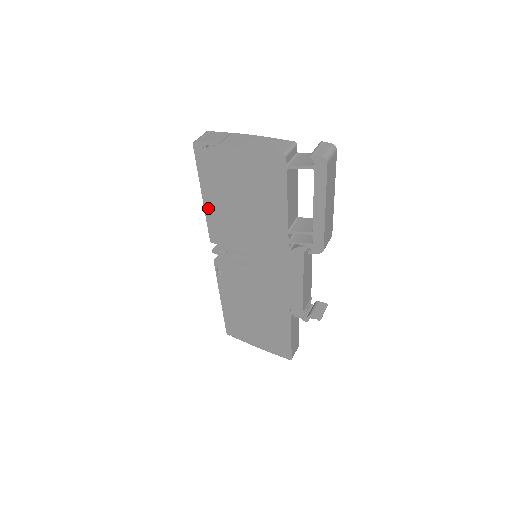
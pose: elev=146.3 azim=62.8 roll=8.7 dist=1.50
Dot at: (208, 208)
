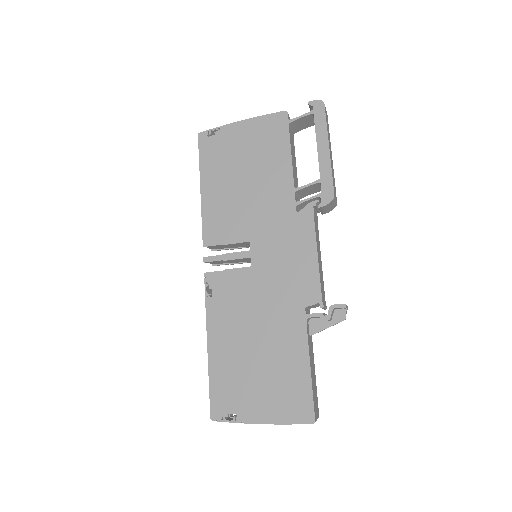
Dot at: (205, 200)
